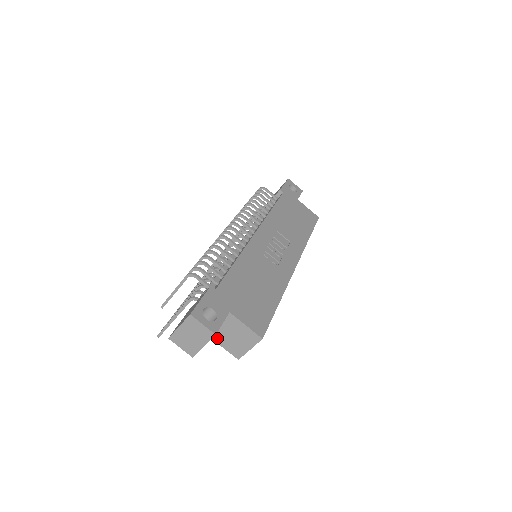
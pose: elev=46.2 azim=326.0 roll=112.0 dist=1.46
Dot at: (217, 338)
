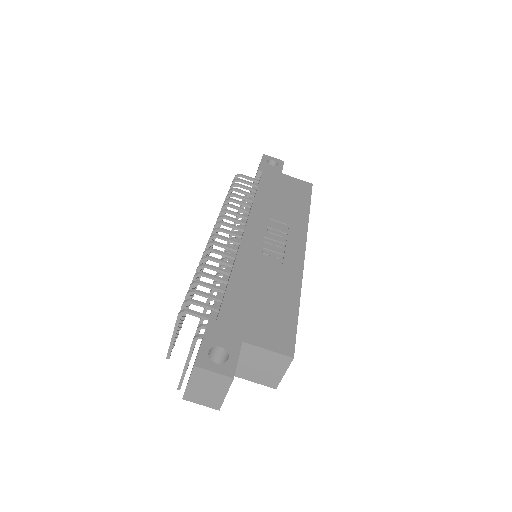
Dot at: (241, 374)
